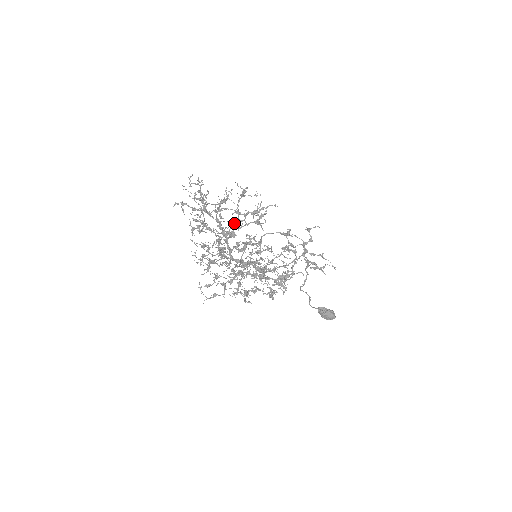
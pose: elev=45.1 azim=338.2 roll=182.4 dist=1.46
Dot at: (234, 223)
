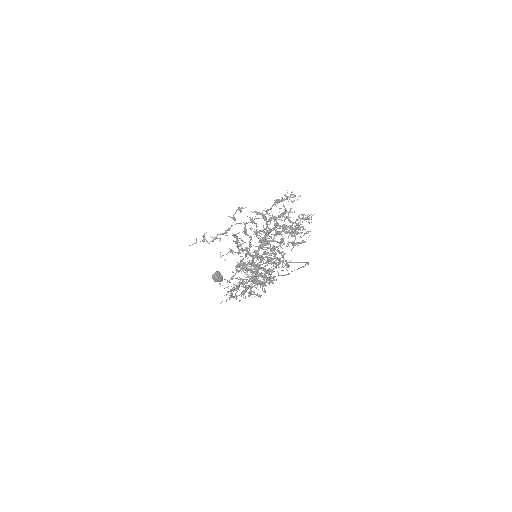
Dot at: (283, 240)
